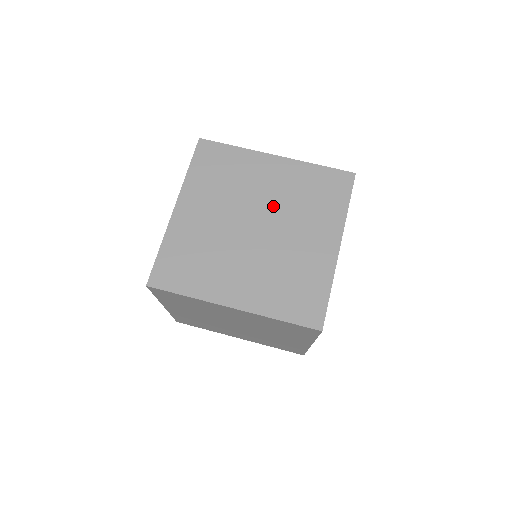
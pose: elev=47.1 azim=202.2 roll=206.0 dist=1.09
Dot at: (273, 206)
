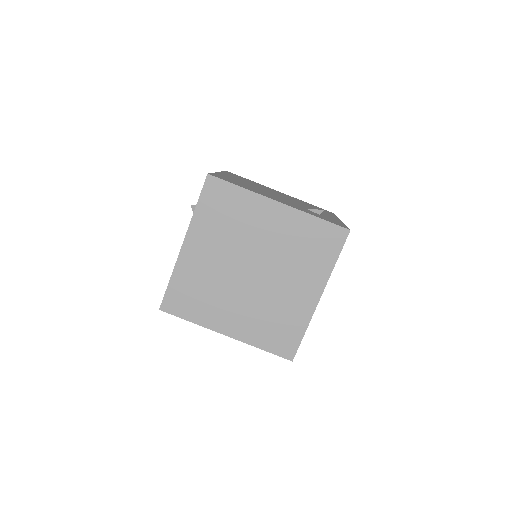
Dot at: (269, 254)
